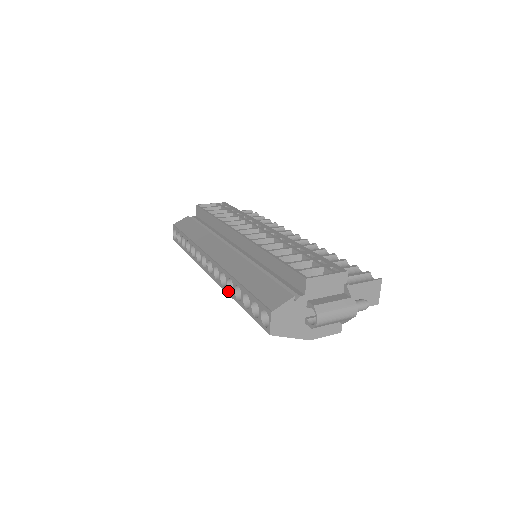
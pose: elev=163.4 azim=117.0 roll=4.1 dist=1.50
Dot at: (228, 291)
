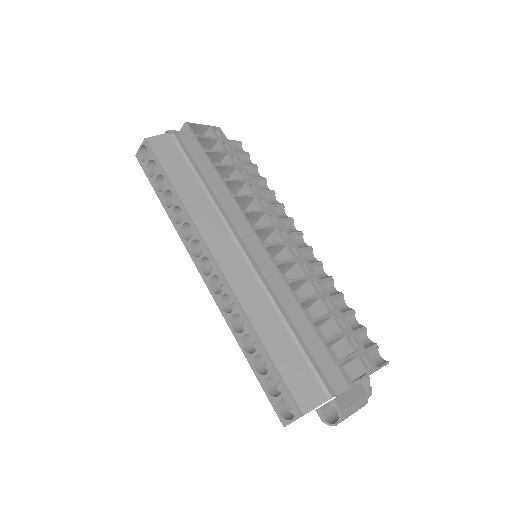
Dot at: (230, 323)
